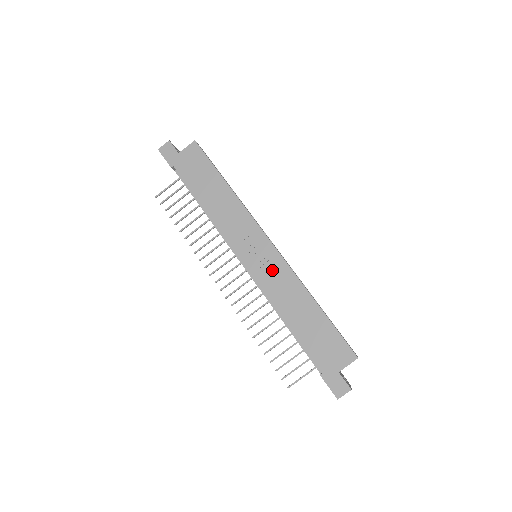
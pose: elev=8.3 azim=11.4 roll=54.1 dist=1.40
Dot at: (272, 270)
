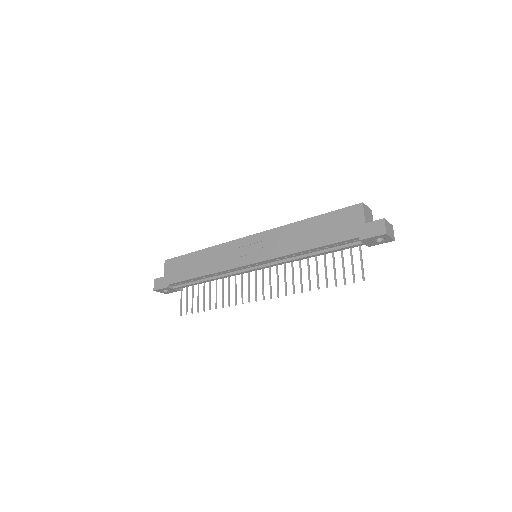
Dot at: (267, 244)
